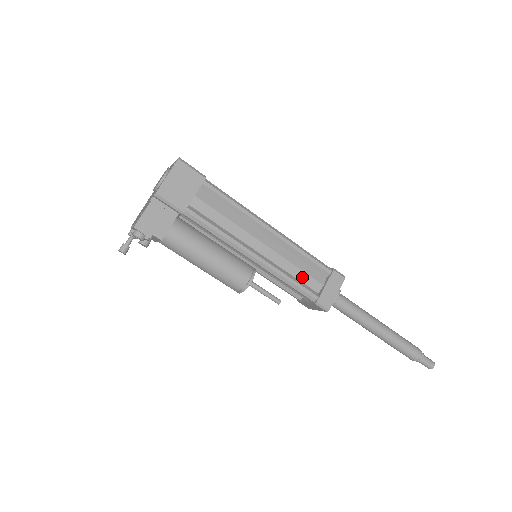
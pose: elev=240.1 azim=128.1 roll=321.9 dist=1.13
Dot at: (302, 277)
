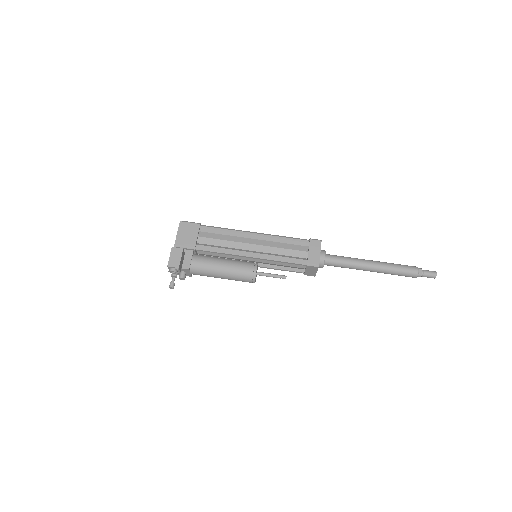
Dot at: (290, 253)
